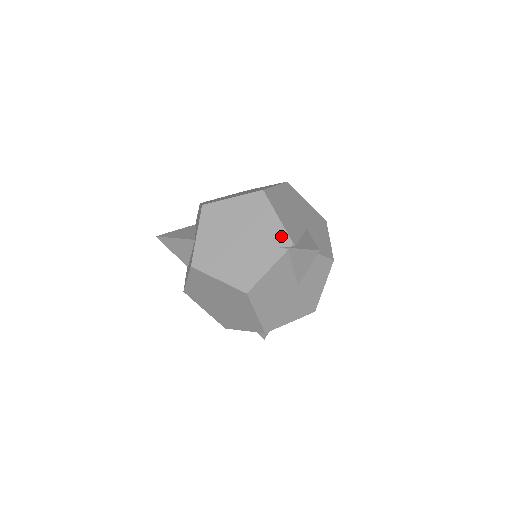
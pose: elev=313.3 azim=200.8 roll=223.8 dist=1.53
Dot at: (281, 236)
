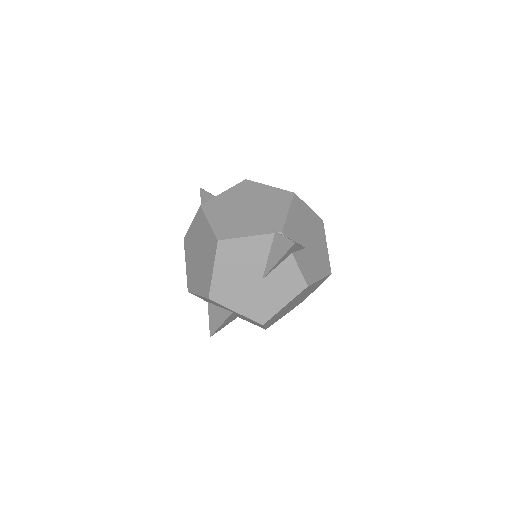
Dot at: (278, 223)
